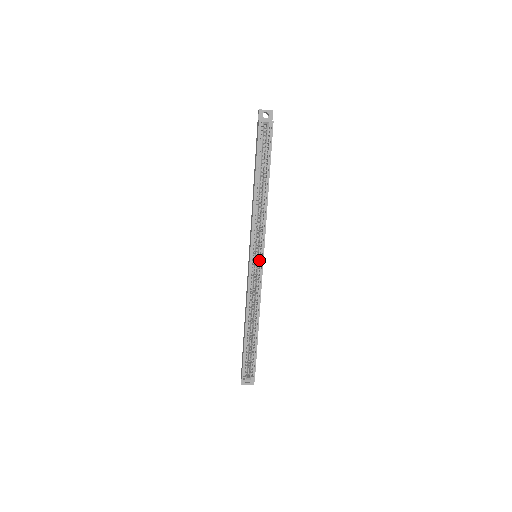
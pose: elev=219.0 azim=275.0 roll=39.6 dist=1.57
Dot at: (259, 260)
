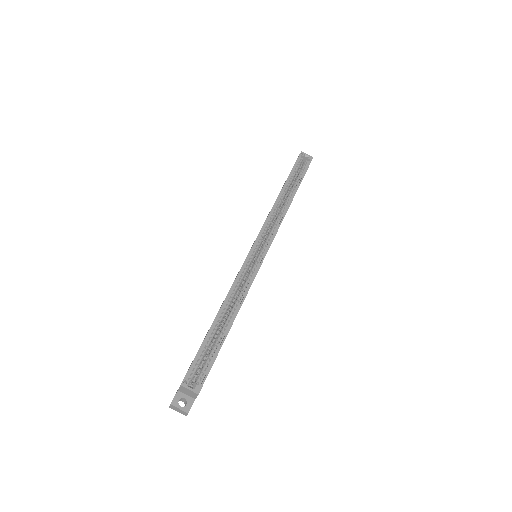
Dot at: (261, 253)
